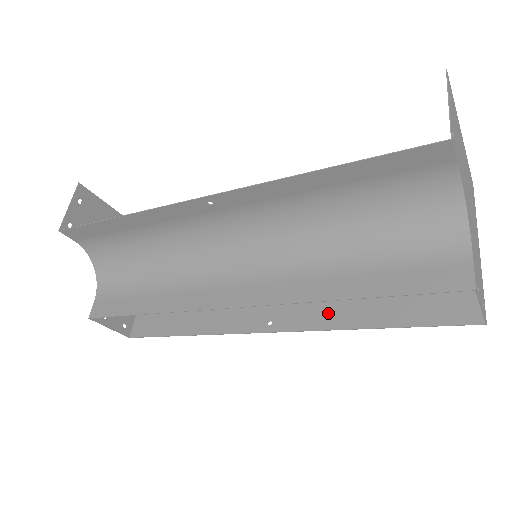
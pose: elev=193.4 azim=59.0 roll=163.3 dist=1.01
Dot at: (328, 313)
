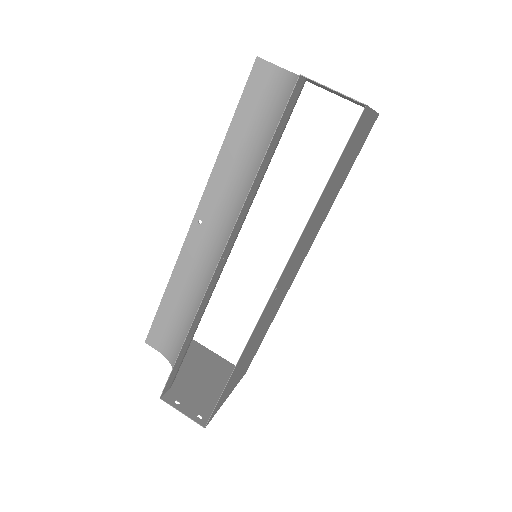
Dot at: (303, 235)
